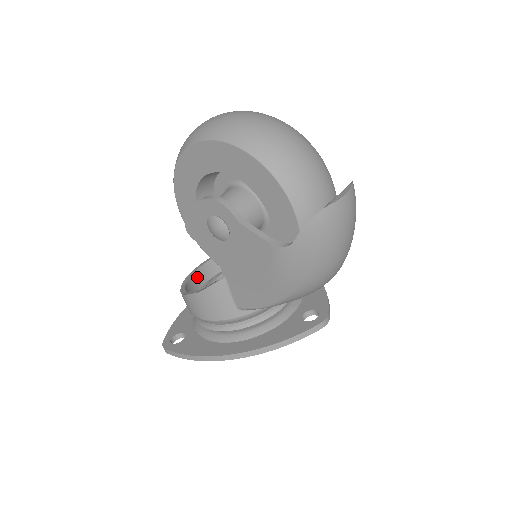
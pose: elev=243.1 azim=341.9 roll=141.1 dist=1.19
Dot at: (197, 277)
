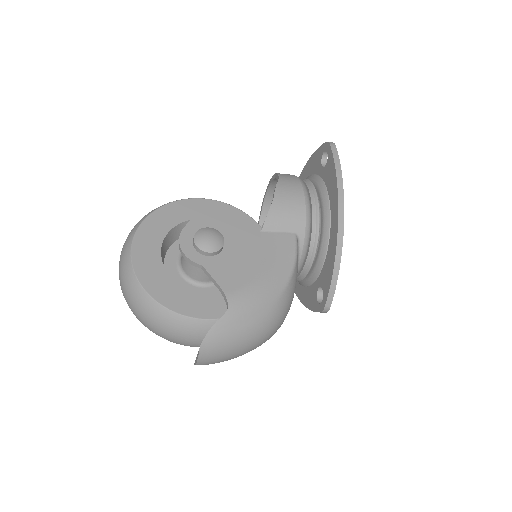
Dot at: (271, 198)
